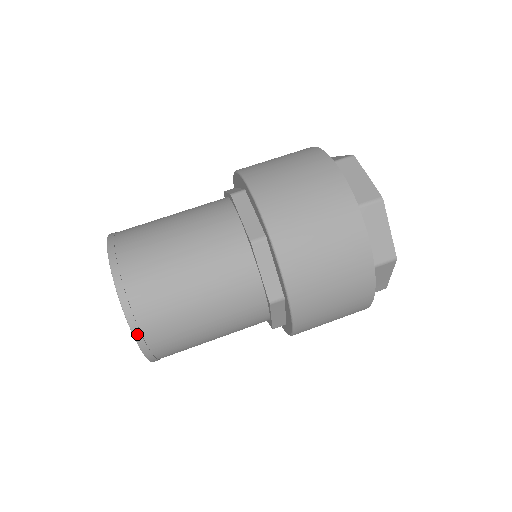
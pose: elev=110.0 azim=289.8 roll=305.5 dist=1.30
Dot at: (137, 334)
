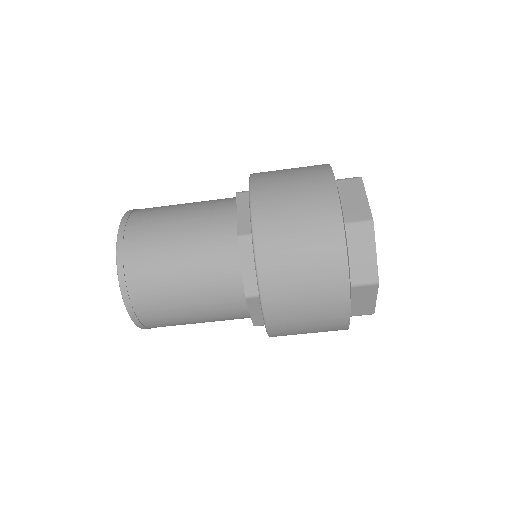
Dot at: (142, 327)
